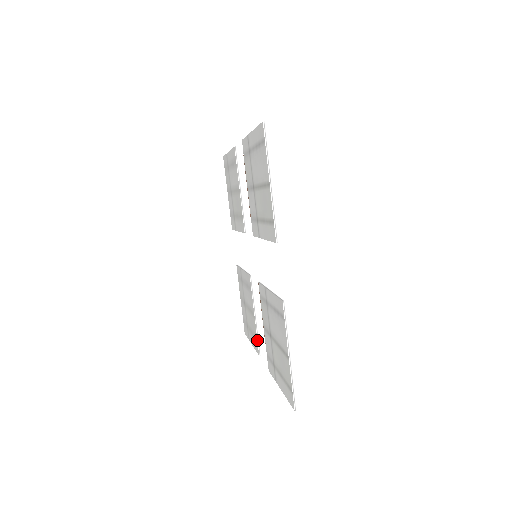
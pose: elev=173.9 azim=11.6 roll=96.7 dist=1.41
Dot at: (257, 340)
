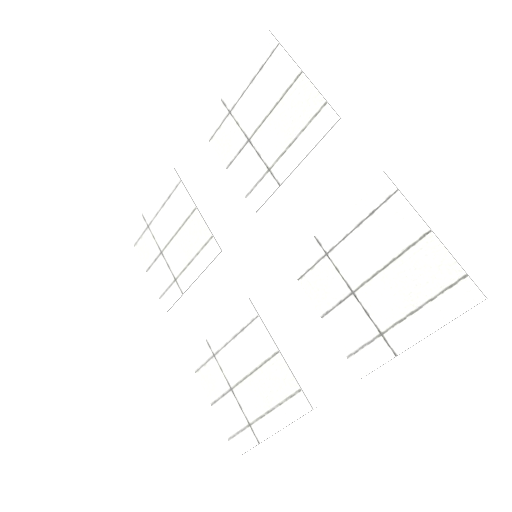
Dot at: (298, 385)
